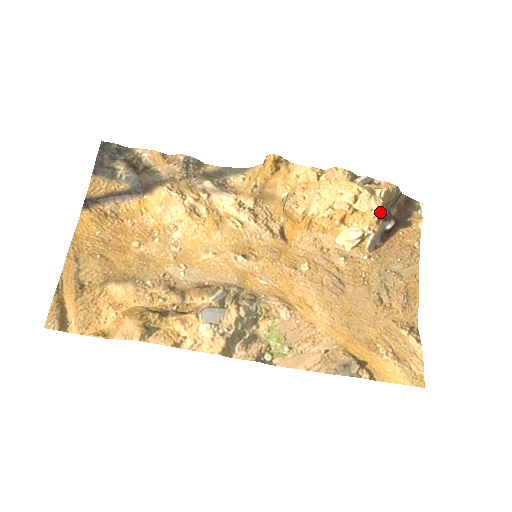
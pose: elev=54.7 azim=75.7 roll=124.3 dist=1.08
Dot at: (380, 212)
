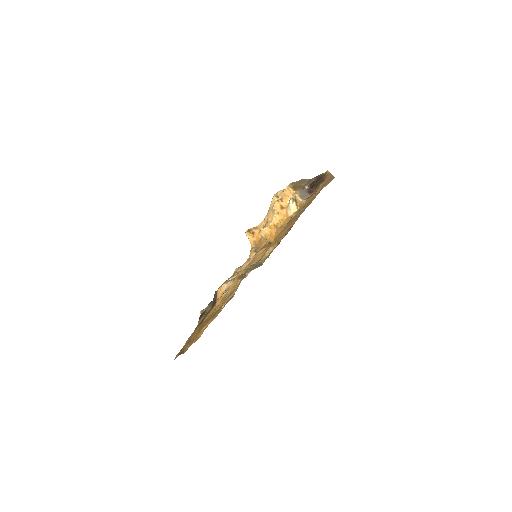
Dot at: (291, 187)
